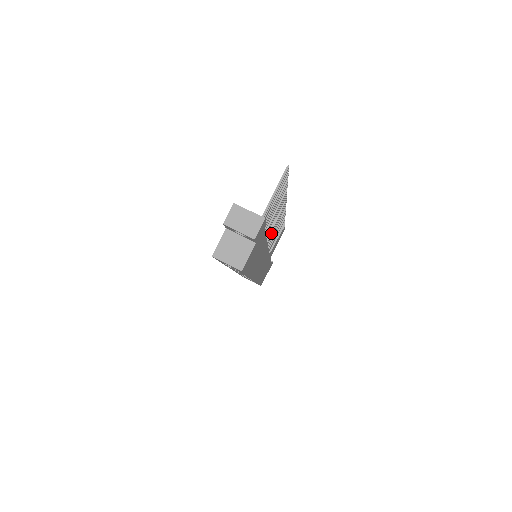
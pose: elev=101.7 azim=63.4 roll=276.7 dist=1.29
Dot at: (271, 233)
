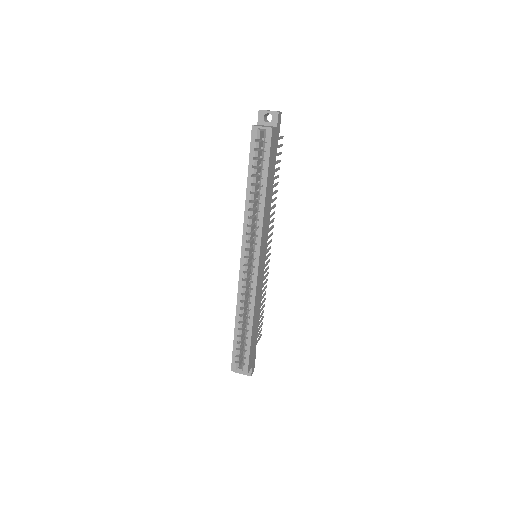
Dot at: occluded
